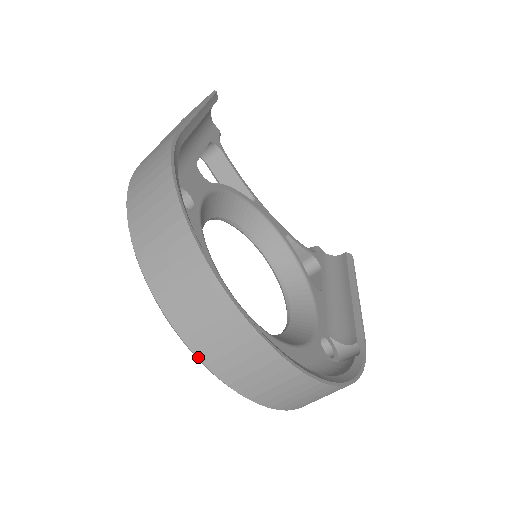
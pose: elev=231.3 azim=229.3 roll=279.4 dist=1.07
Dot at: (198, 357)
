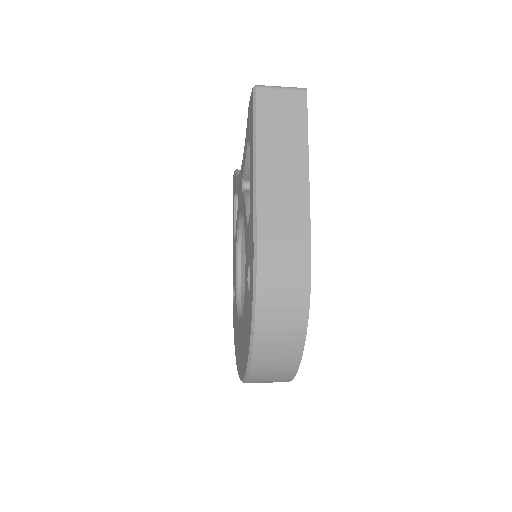
Dot at: occluded
